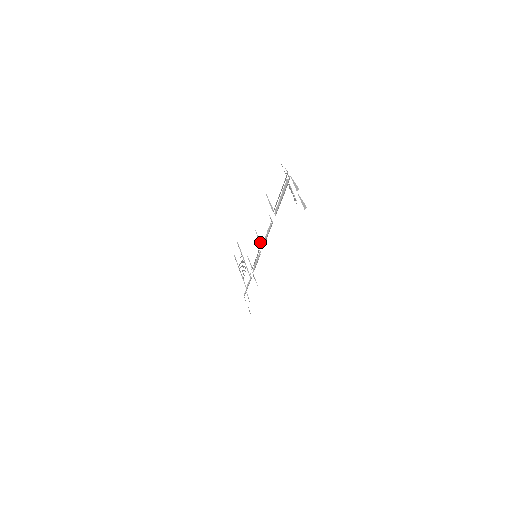
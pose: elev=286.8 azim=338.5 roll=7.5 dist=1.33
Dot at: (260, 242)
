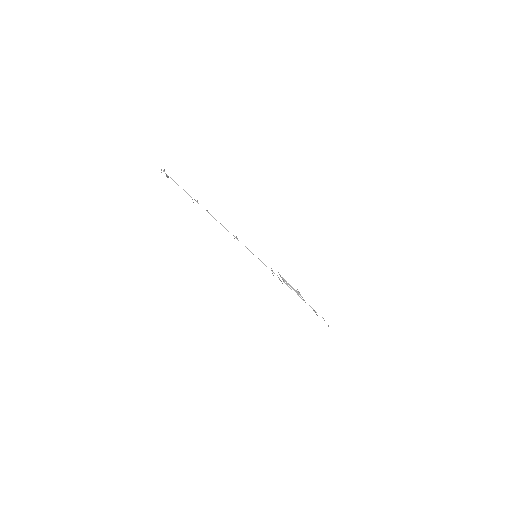
Dot at: (237, 239)
